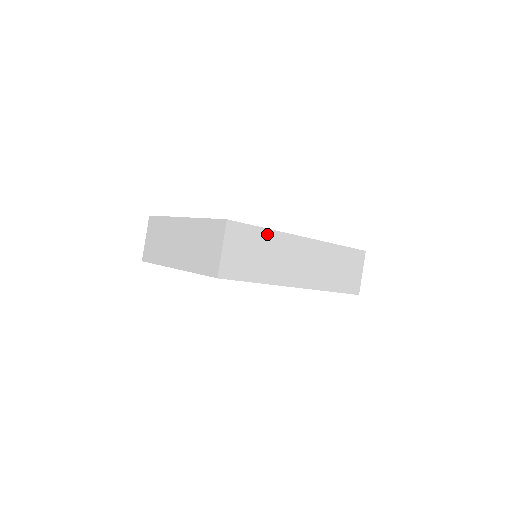
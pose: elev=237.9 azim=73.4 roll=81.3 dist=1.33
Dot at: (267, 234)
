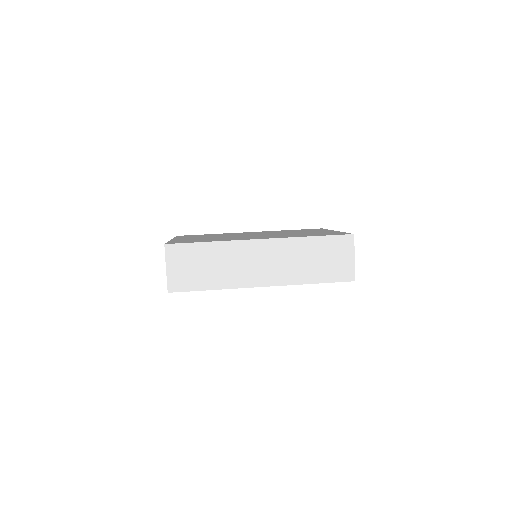
Dot at: (211, 246)
